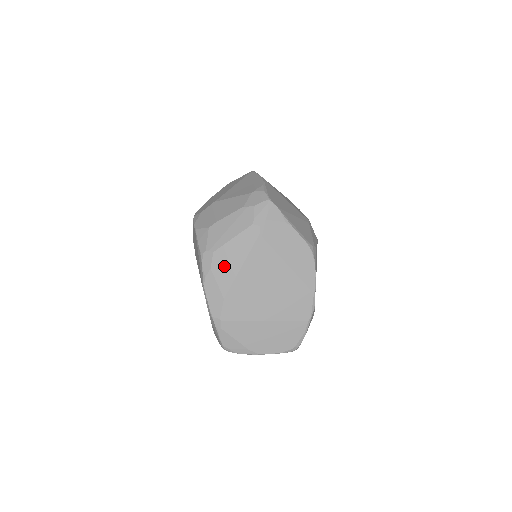
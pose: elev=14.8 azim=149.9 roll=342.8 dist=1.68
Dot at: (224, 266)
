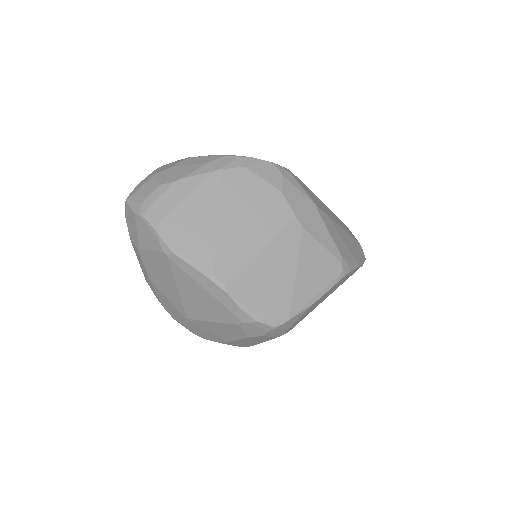
Dot at: occluded
